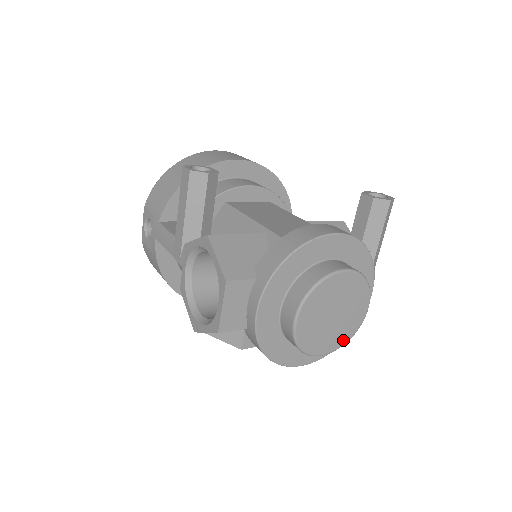
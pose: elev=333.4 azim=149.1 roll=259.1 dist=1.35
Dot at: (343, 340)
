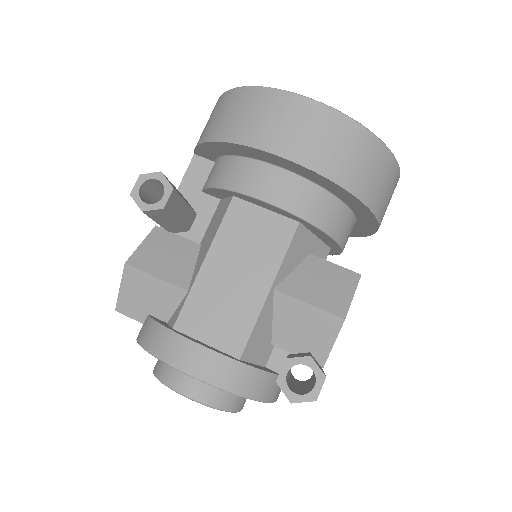
Dot at: occluded
